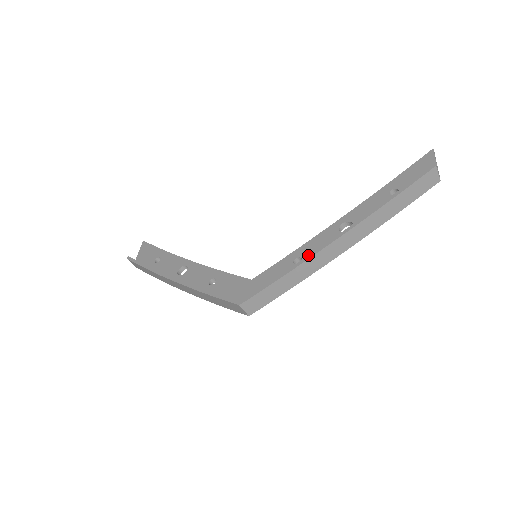
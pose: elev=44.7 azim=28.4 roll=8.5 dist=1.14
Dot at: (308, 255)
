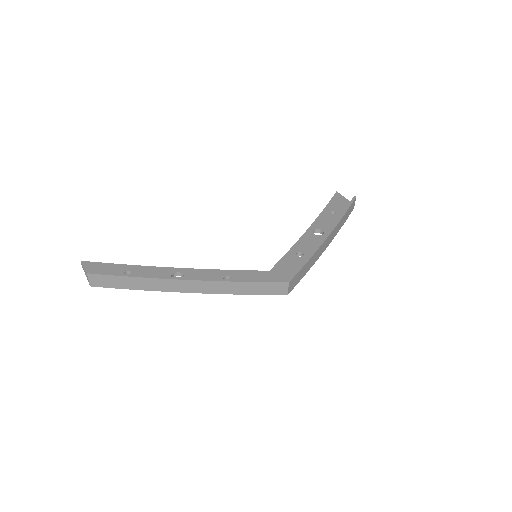
Dot at: (317, 245)
